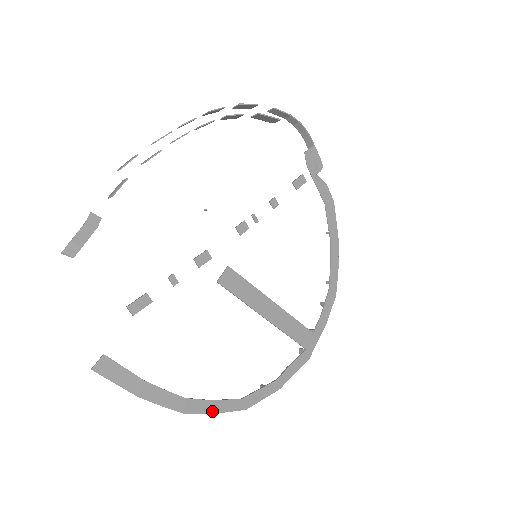
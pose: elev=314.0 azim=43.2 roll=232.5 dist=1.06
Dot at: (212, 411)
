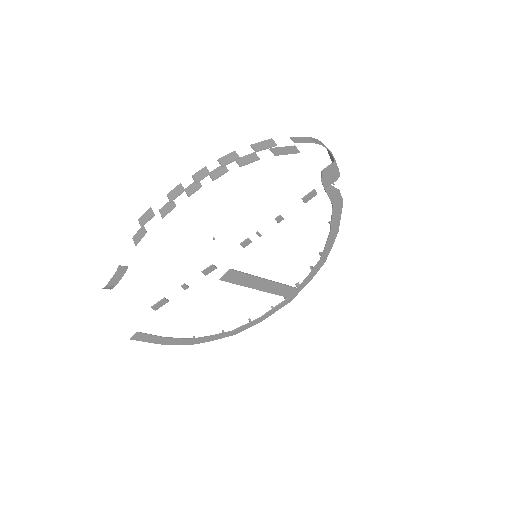
Dot at: (211, 340)
